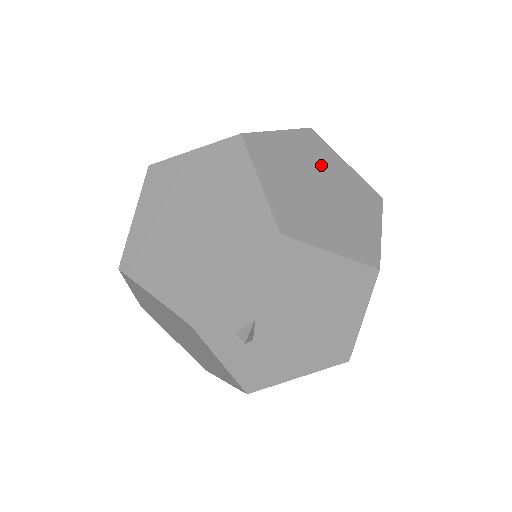
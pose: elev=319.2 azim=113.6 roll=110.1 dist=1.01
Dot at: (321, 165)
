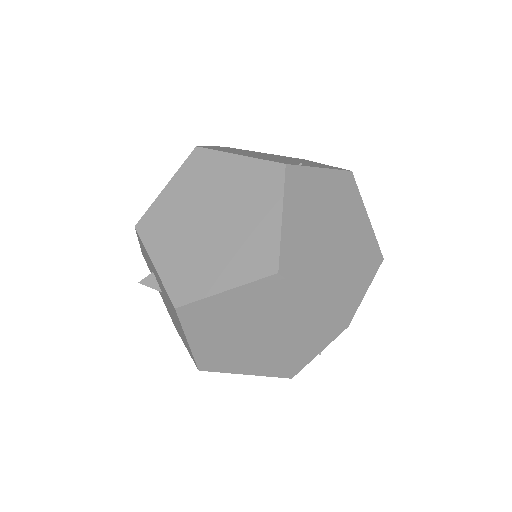
Dot at: (317, 207)
